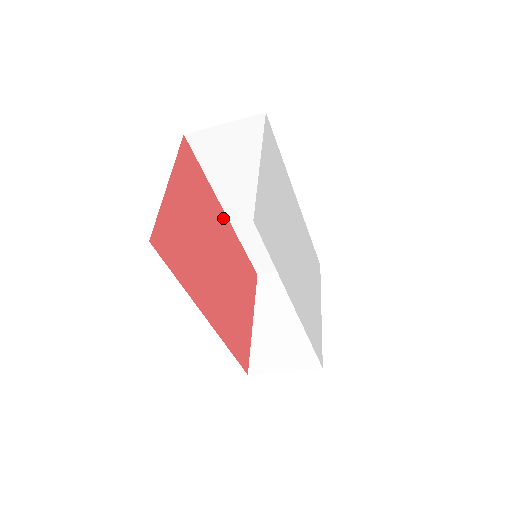
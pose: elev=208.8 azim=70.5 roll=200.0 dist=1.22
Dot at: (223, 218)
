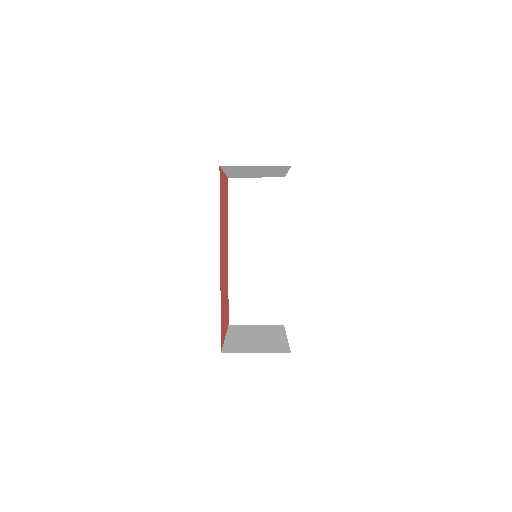
Dot at: (227, 249)
